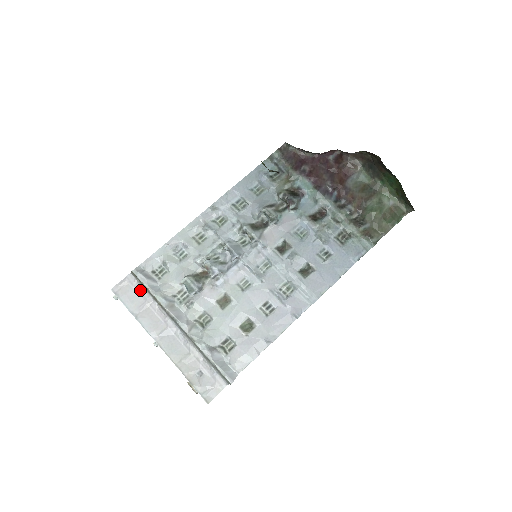
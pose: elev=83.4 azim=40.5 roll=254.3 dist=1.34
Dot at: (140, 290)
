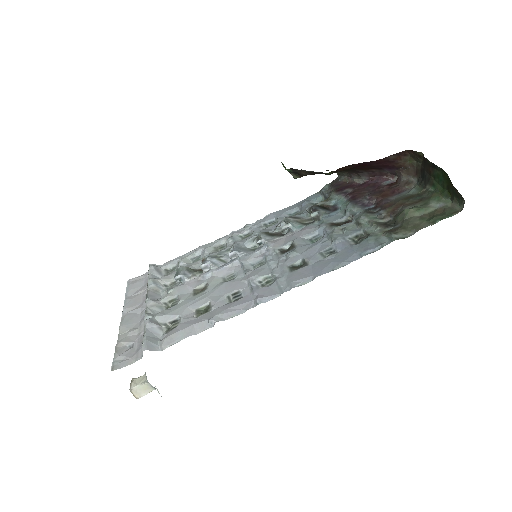
Dot at: (146, 282)
